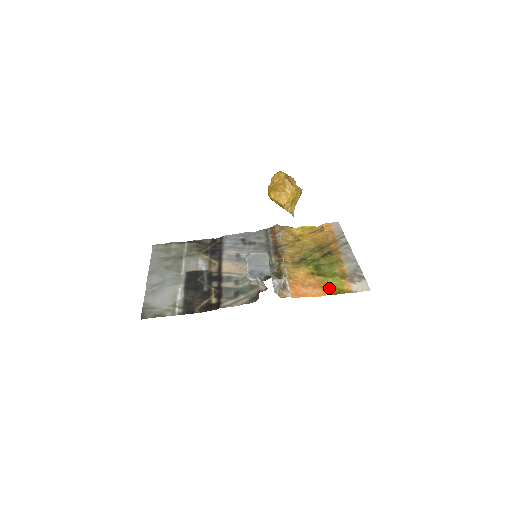
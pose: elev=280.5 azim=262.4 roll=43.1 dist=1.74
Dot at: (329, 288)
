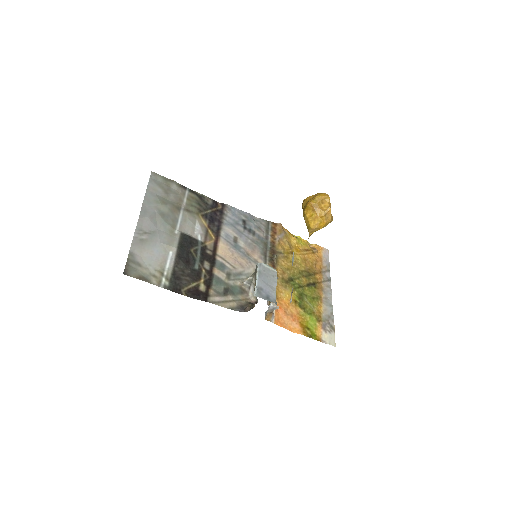
Dot at: (305, 327)
